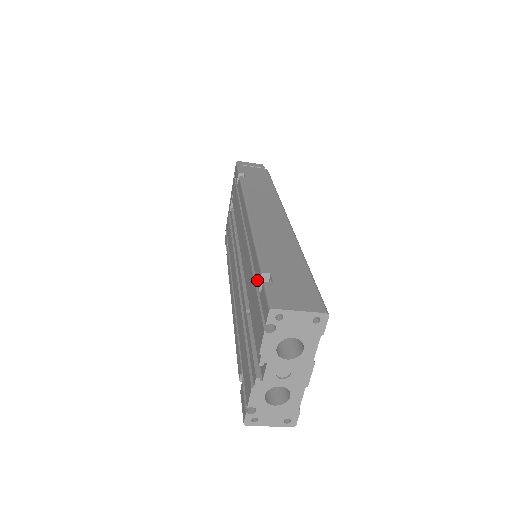
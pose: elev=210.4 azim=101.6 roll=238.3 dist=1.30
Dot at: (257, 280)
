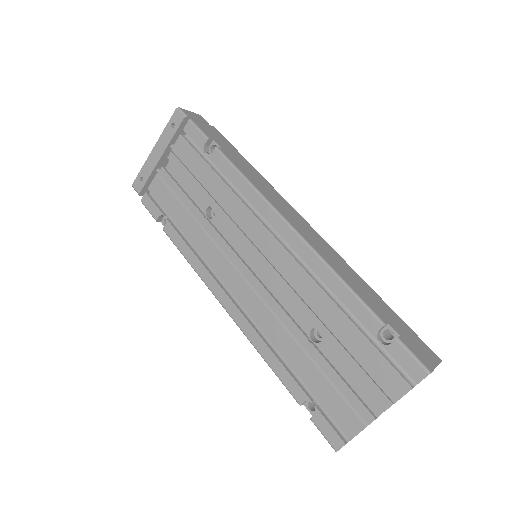
Dot at: (369, 327)
